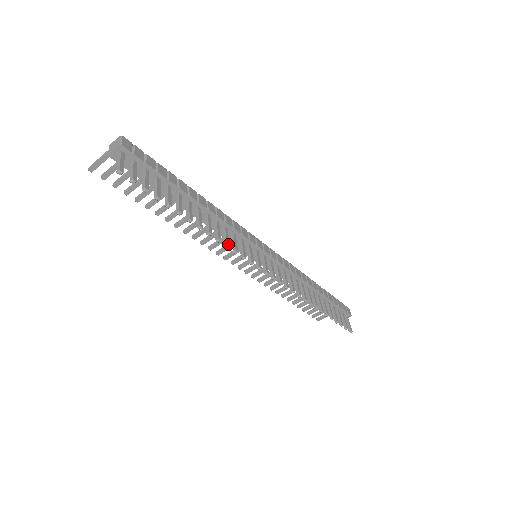
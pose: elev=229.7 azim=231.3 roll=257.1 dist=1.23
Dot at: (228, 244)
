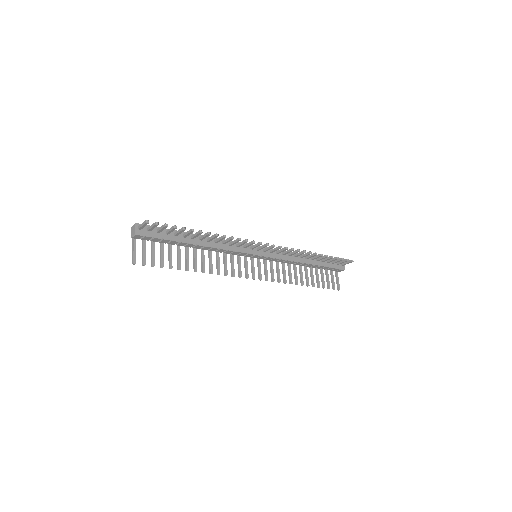
Dot at: (231, 237)
